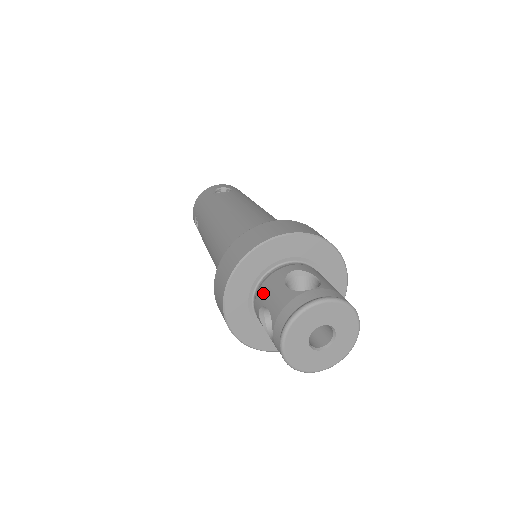
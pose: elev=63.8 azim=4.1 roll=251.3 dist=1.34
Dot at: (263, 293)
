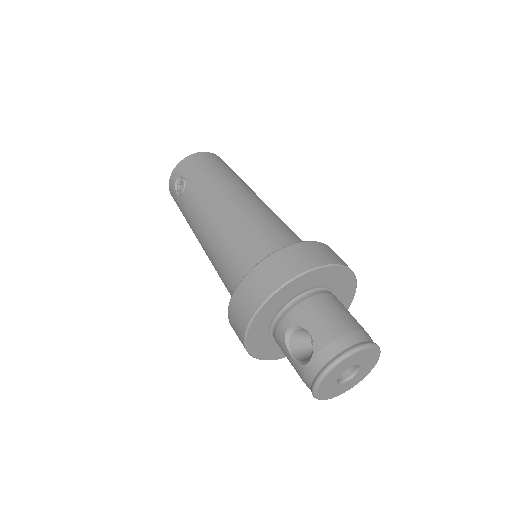
Dot at: occluded
